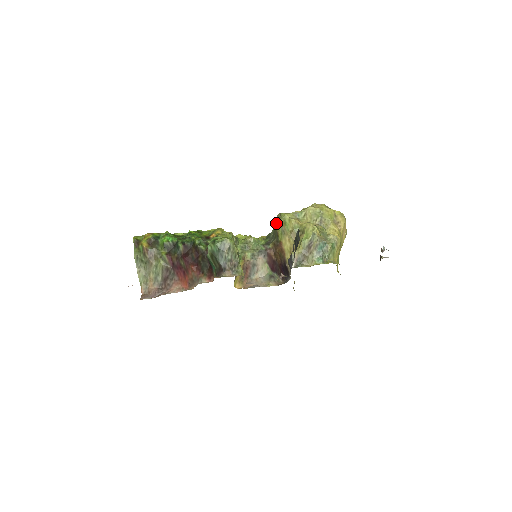
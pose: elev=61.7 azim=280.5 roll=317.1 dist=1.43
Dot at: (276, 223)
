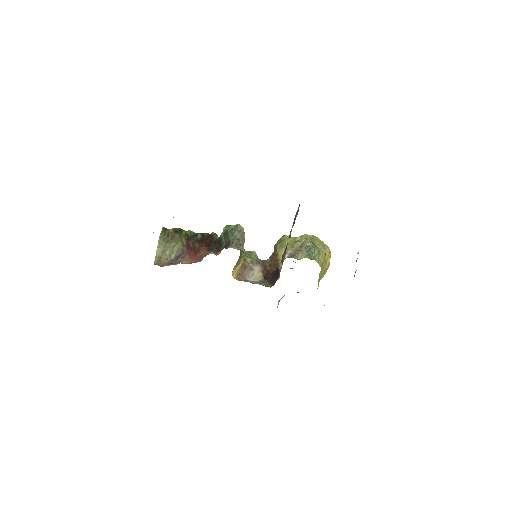
Dot at: (277, 243)
